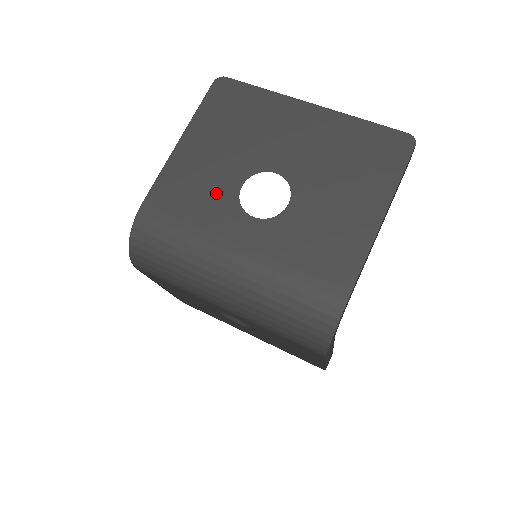
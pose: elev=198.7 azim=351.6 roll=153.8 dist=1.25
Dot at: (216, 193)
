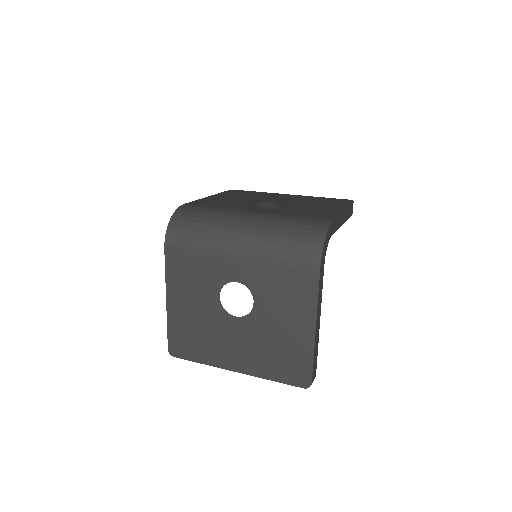
Dot at: (235, 204)
